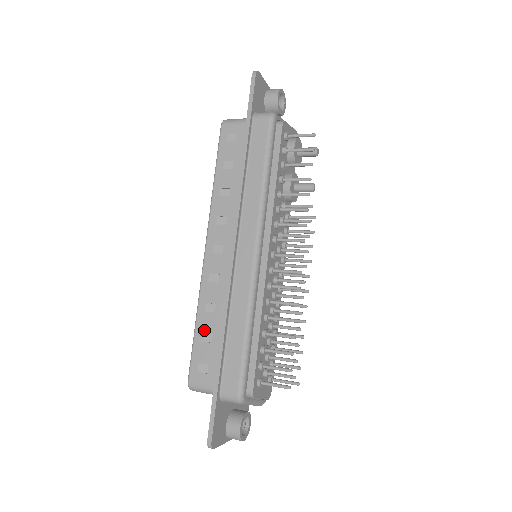
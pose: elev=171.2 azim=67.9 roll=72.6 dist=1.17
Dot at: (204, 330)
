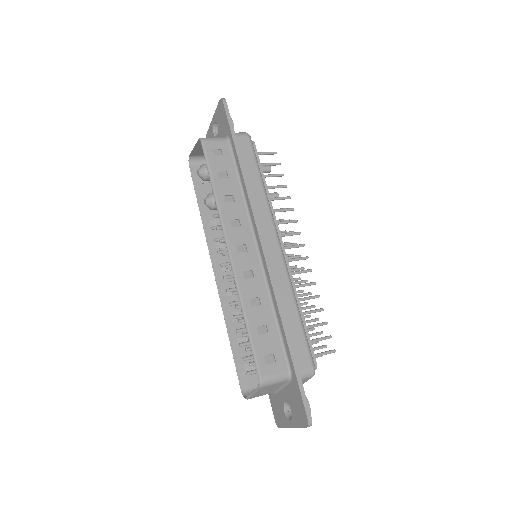
Dot at: (257, 324)
